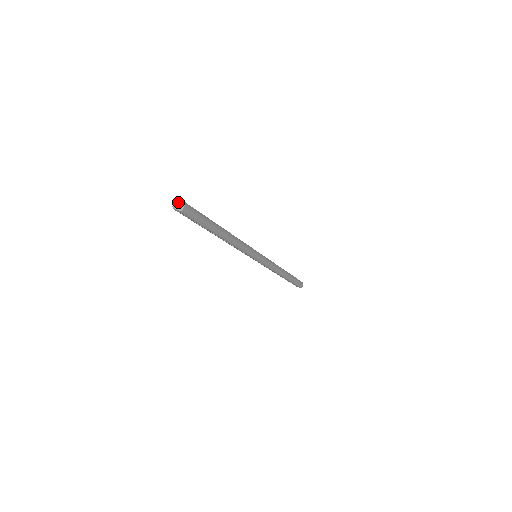
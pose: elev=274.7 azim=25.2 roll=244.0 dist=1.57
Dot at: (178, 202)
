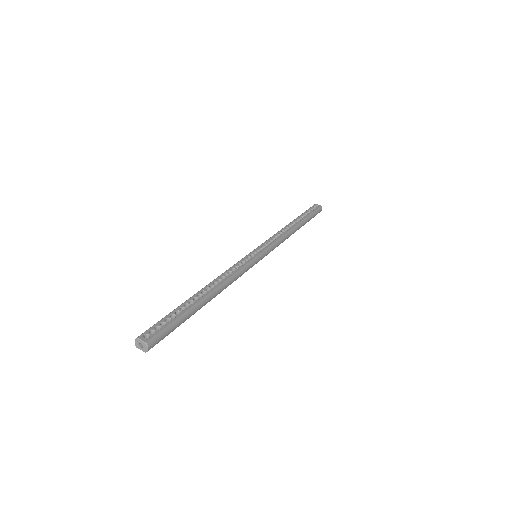
Dot at: (139, 342)
